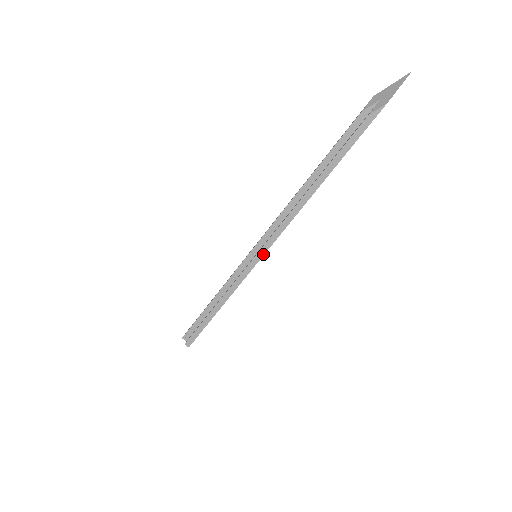
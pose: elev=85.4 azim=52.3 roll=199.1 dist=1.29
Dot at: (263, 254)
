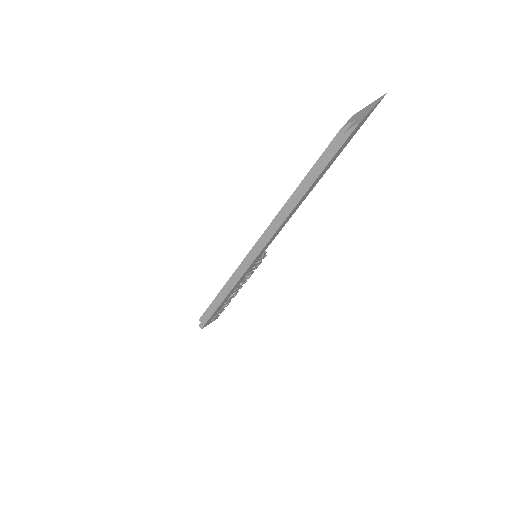
Dot at: (257, 255)
